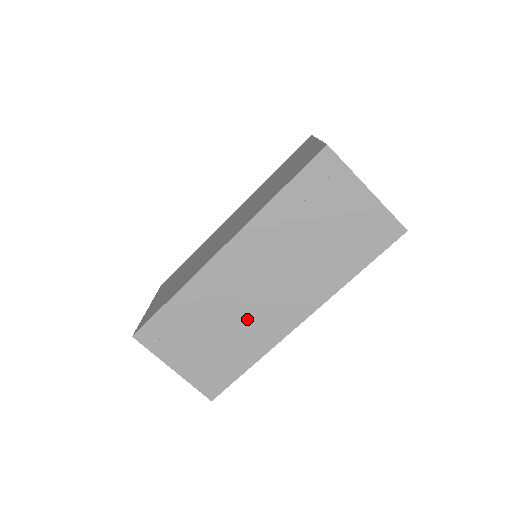
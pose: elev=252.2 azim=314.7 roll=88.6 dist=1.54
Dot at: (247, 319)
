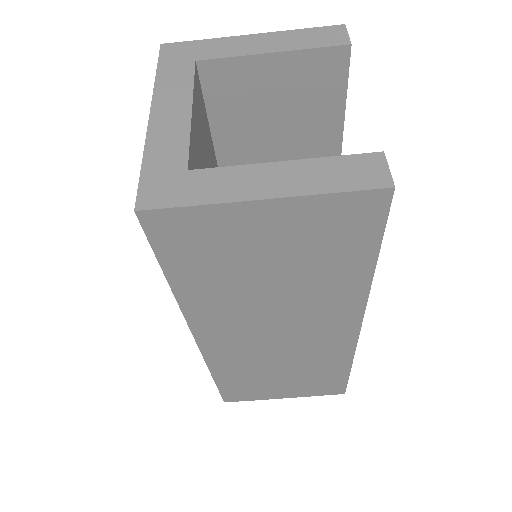
Dot at: (298, 355)
